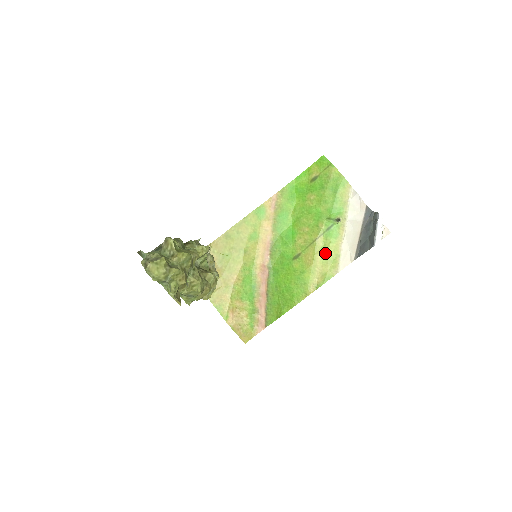
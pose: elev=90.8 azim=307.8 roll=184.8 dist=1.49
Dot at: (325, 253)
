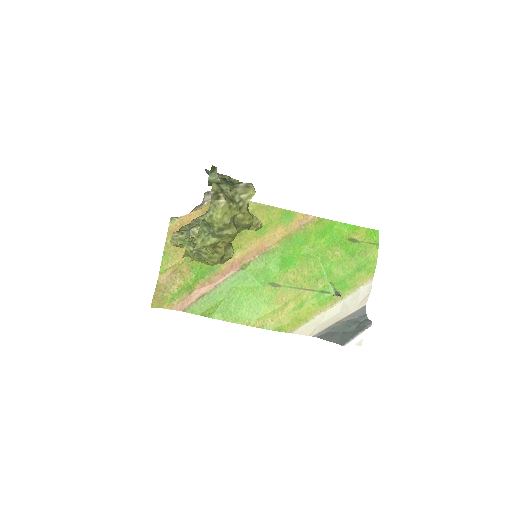
Dot at: (300, 307)
